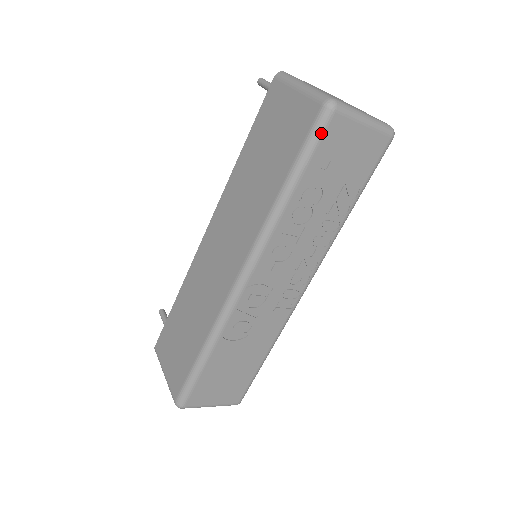
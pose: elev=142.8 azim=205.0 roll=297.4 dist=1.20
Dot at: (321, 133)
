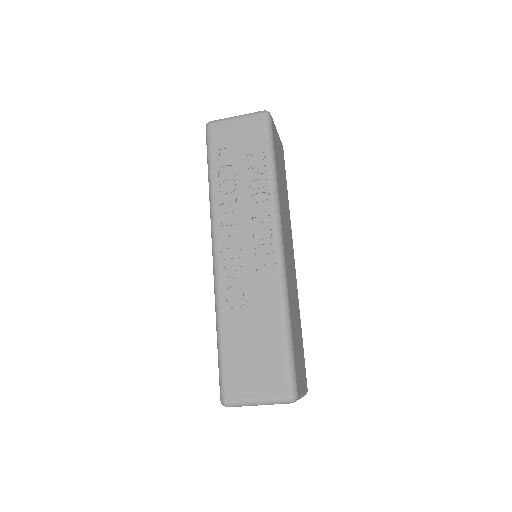
Dot at: (209, 139)
